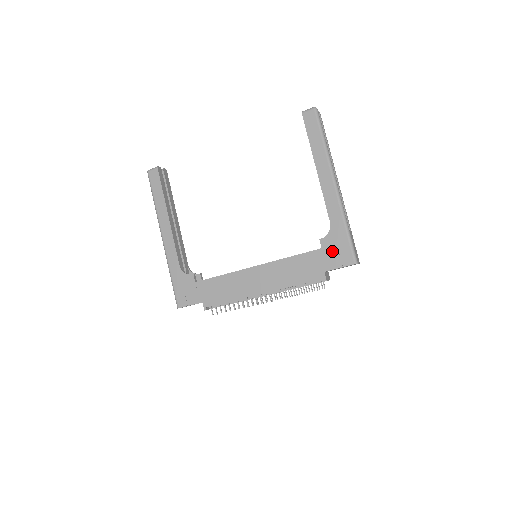
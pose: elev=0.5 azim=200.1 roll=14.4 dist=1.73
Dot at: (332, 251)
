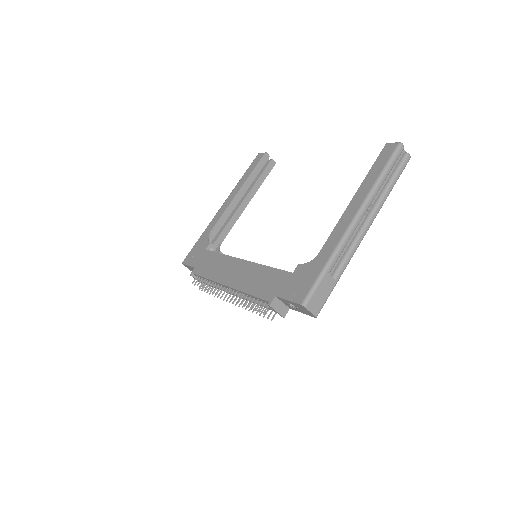
Dot at: (297, 280)
